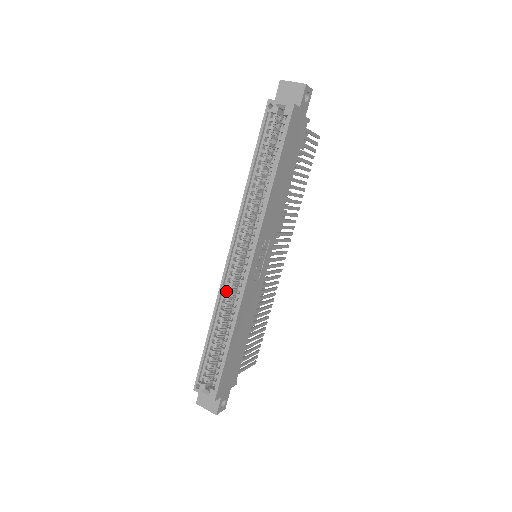
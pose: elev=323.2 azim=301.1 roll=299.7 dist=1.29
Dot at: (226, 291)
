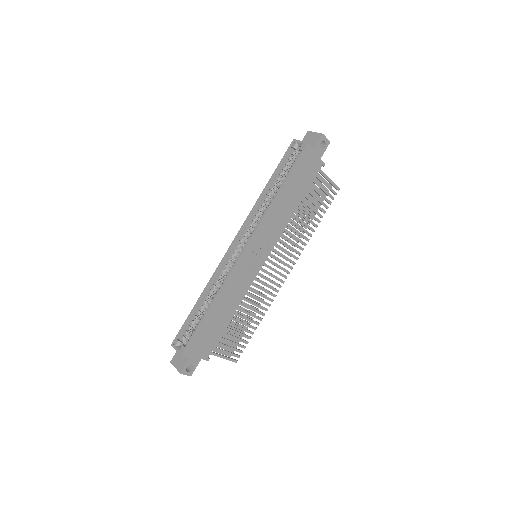
Dot at: (221, 270)
